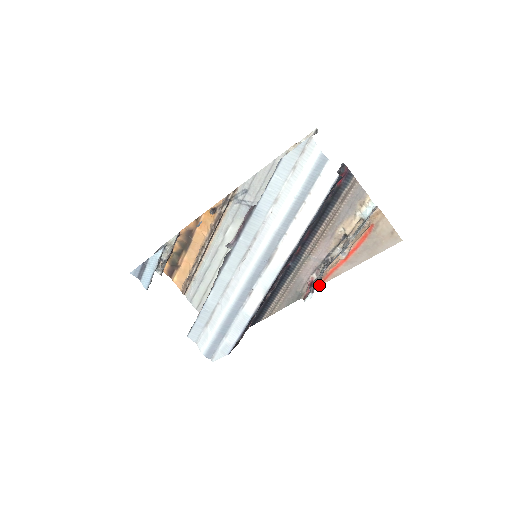
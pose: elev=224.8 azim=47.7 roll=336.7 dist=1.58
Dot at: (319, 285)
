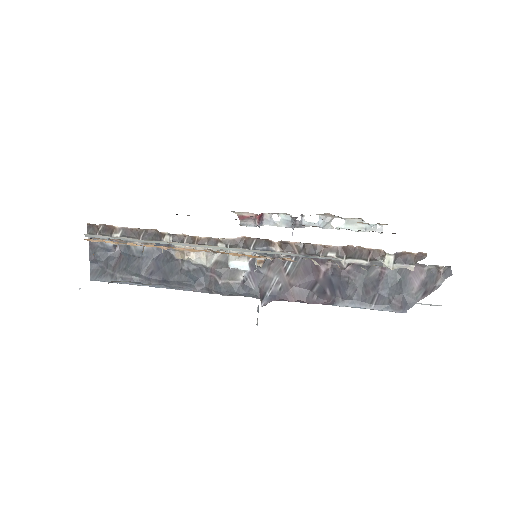
Dot at: occluded
